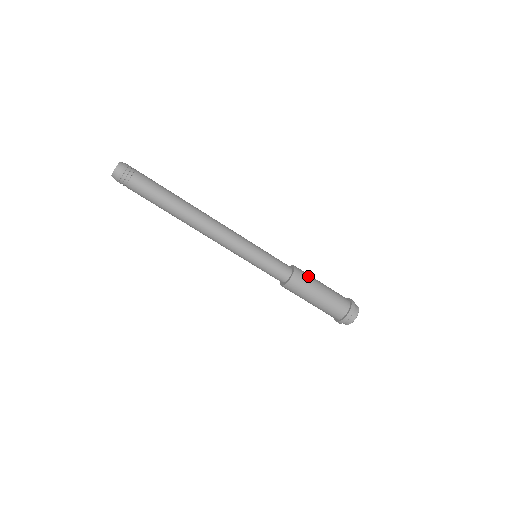
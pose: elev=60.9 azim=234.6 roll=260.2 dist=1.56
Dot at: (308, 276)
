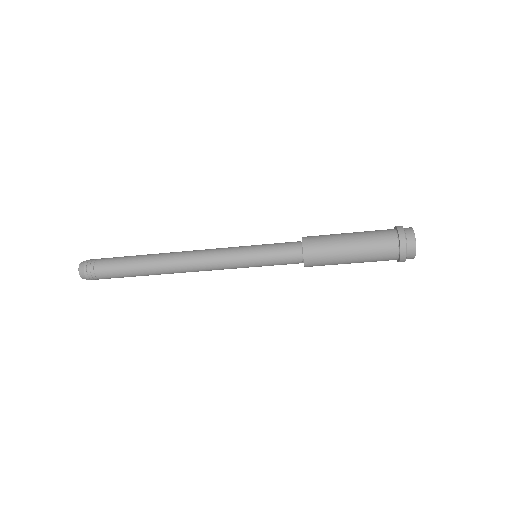
Dot at: (323, 235)
